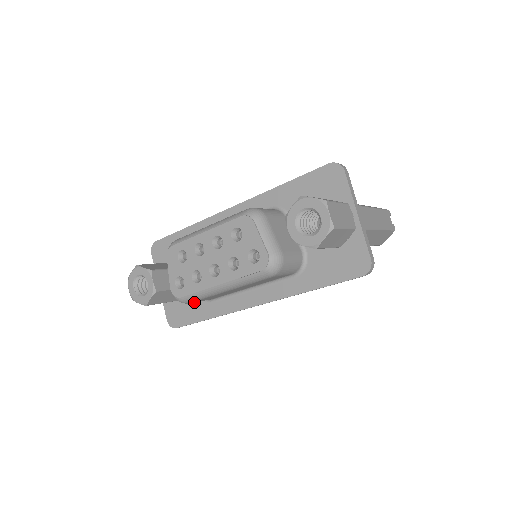
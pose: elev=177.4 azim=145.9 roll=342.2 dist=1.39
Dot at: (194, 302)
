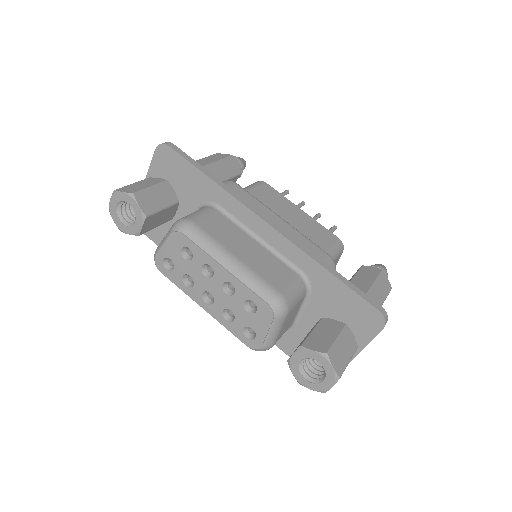
Dot at: occluded
